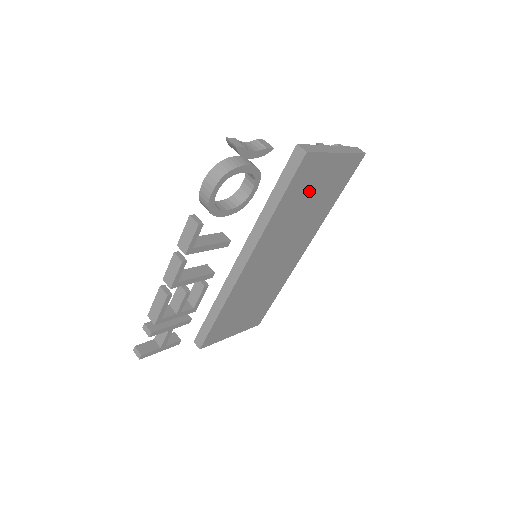
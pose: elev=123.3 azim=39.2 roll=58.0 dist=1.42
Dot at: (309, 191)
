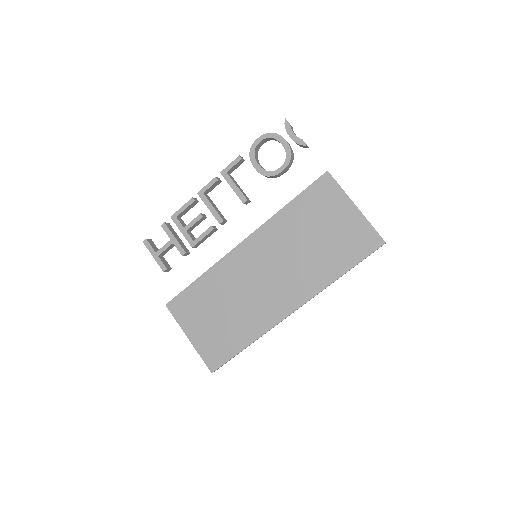
Dot at: (319, 221)
